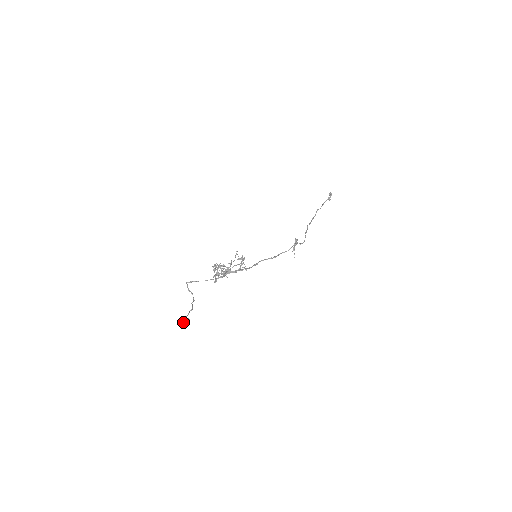
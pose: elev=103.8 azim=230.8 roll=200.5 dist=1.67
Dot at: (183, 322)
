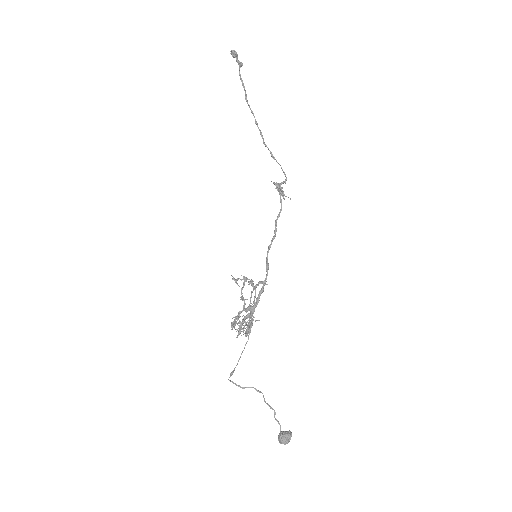
Dot at: (286, 443)
